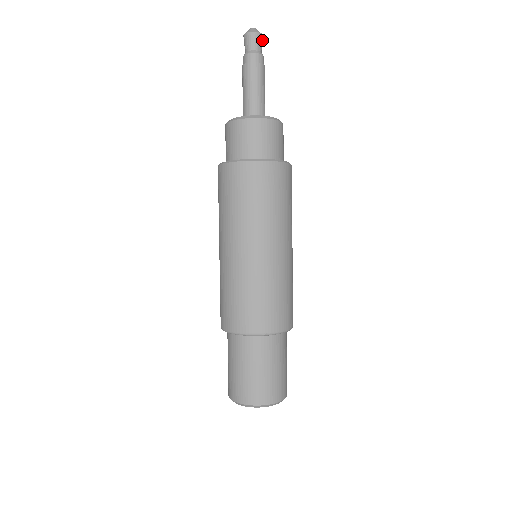
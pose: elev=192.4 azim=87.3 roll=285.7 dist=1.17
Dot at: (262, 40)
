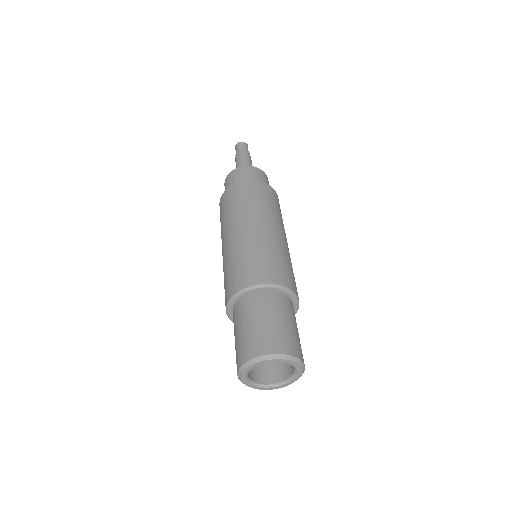
Dot at: (246, 145)
